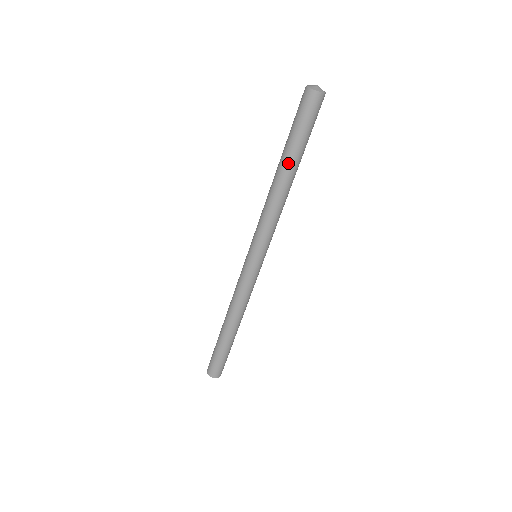
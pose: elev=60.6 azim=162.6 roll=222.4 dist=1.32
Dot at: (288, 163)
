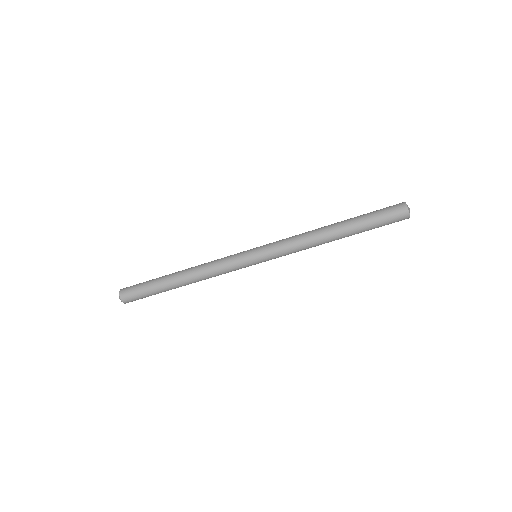
Dot at: (346, 226)
